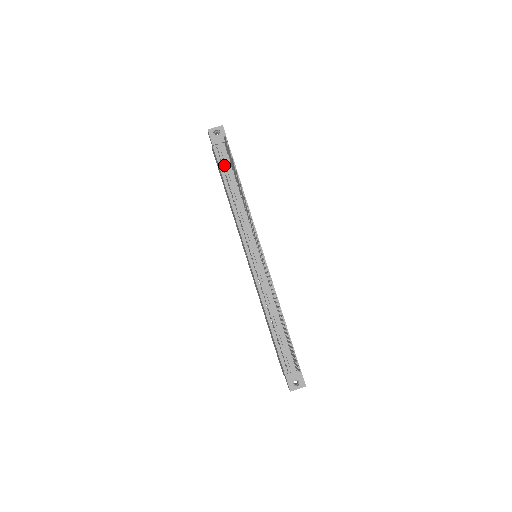
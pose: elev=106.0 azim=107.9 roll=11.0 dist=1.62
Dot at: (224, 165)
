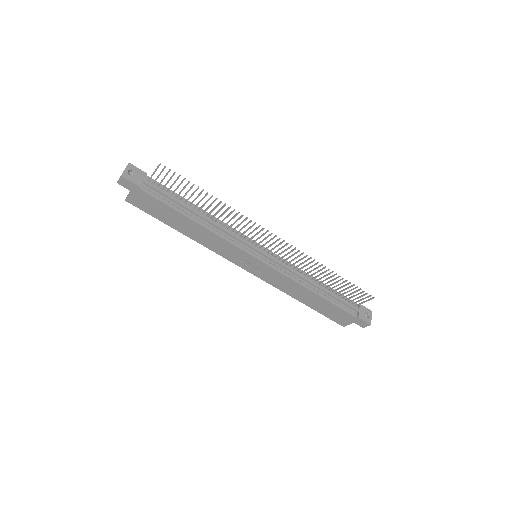
Dot at: (166, 199)
